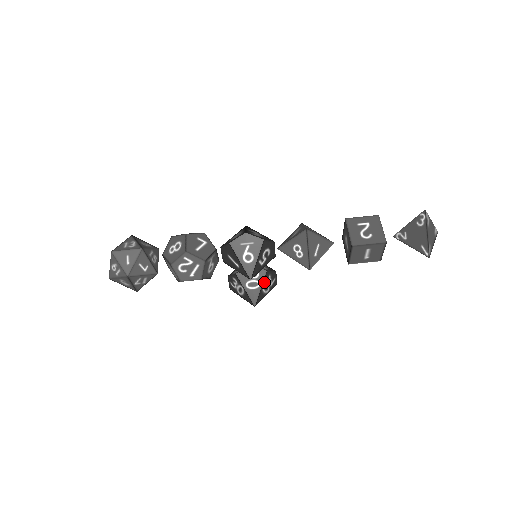
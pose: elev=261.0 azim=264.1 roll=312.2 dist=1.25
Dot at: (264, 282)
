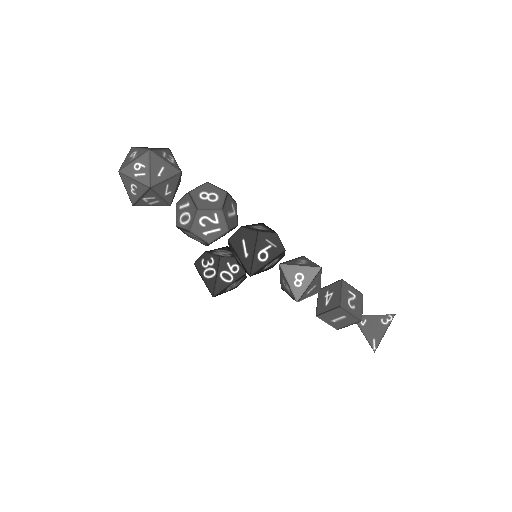
Dot at: (236, 281)
